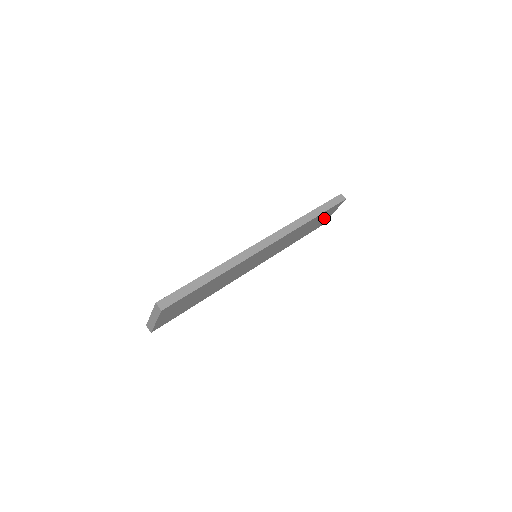
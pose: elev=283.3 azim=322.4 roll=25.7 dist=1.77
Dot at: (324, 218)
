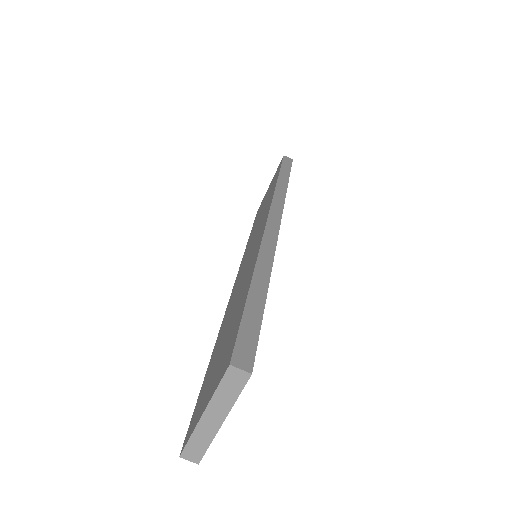
Dot at: occluded
